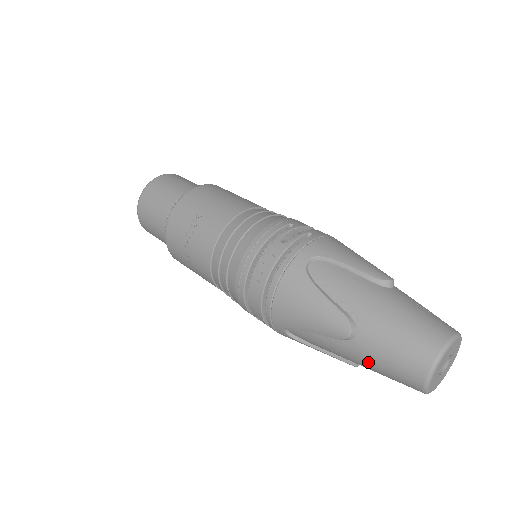
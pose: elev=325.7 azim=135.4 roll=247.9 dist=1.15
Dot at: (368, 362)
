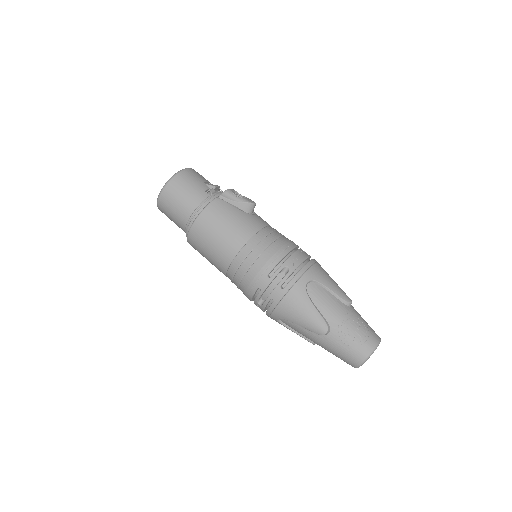
Dot at: occluded
